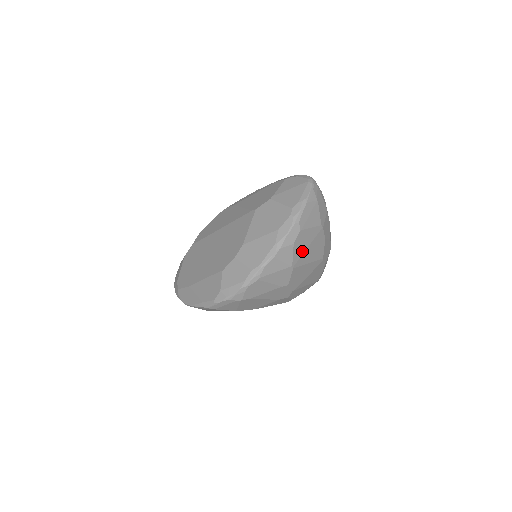
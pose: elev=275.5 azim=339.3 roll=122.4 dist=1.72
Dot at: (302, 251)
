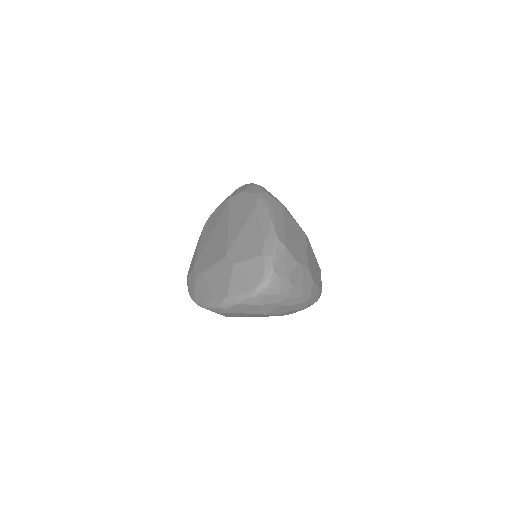
Dot at: (237, 315)
